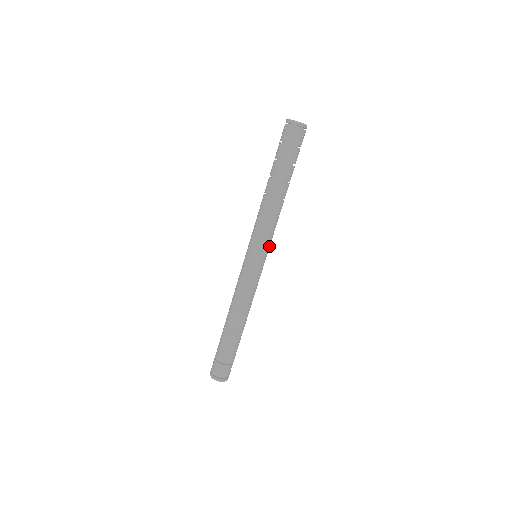
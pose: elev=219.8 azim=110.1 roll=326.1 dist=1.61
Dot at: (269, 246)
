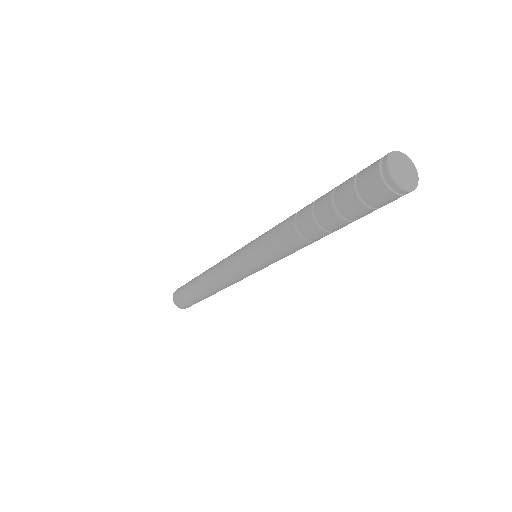
Dot at: occluded
